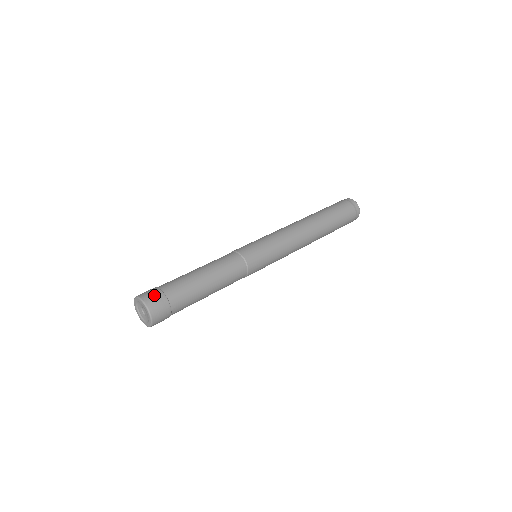
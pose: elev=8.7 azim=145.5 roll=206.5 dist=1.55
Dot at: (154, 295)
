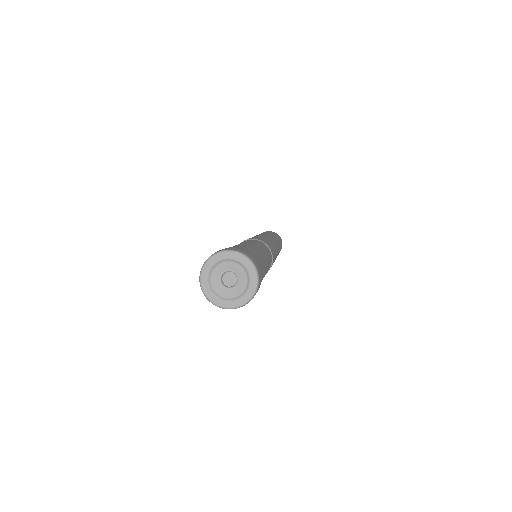
Dot at: (250, 254)
